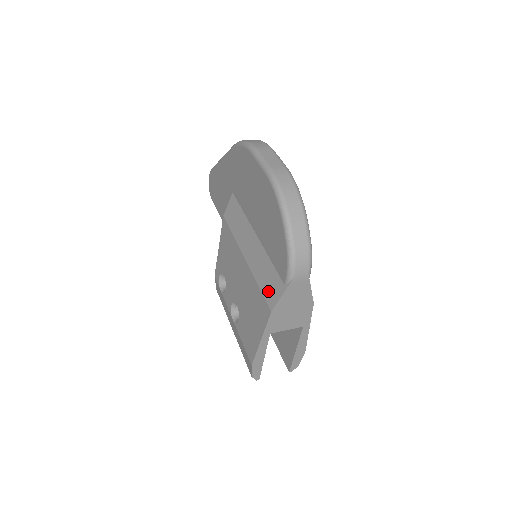
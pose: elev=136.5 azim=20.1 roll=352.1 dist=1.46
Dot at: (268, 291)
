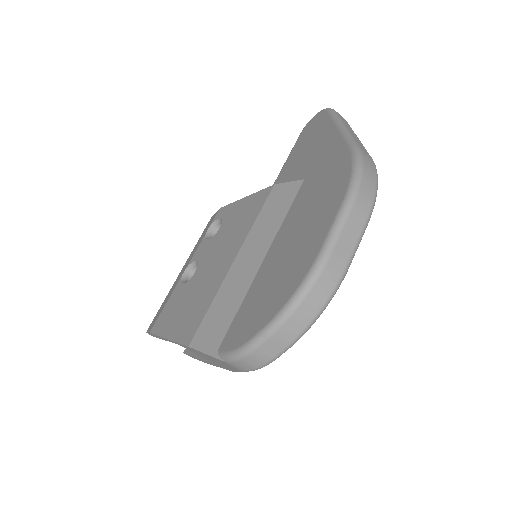
Dot at: (207, 327)
